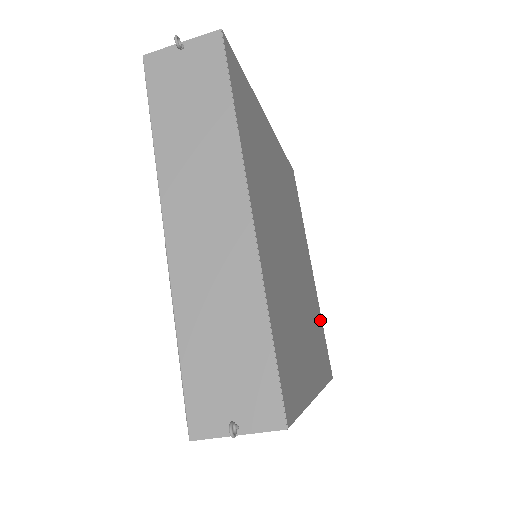
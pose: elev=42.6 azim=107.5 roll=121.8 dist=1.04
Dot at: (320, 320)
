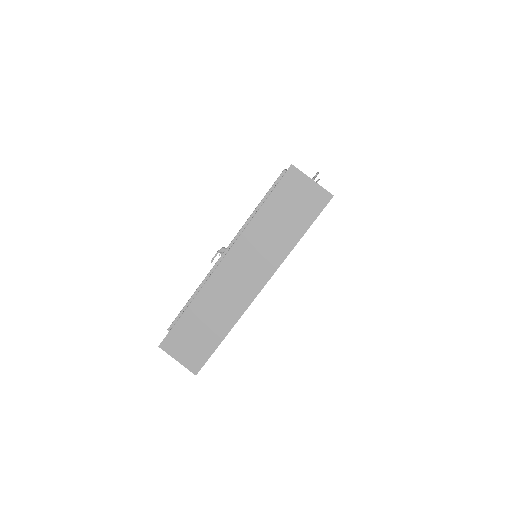
Dot at: occluded
